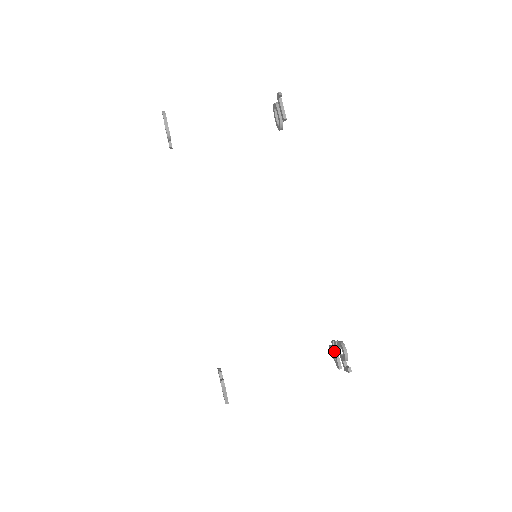
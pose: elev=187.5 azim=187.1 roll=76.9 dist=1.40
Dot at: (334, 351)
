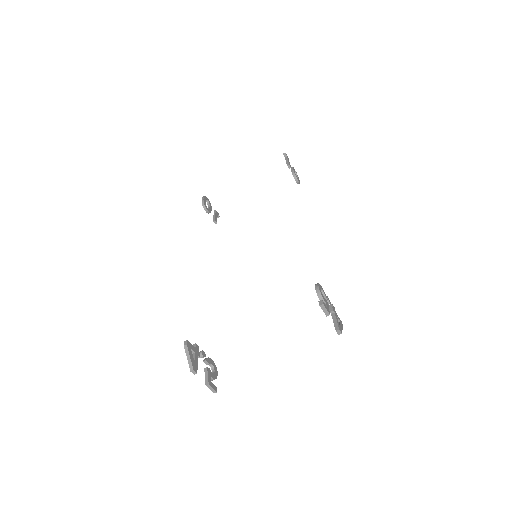
Dot at: (331, 315)
